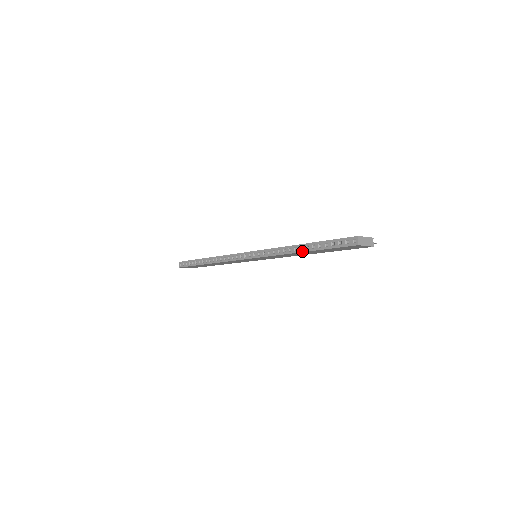
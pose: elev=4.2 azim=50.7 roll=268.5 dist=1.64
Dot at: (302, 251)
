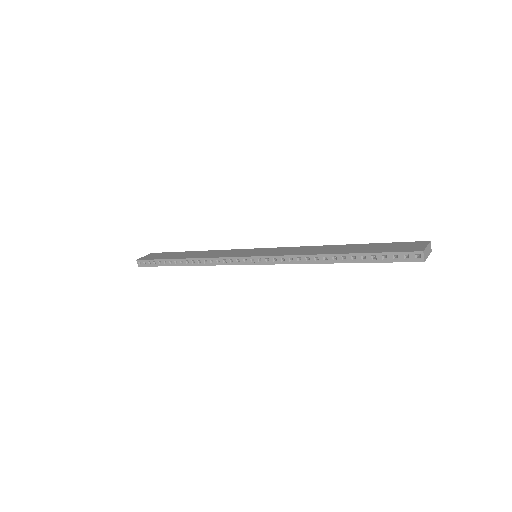
Dot at: (337, 262)
